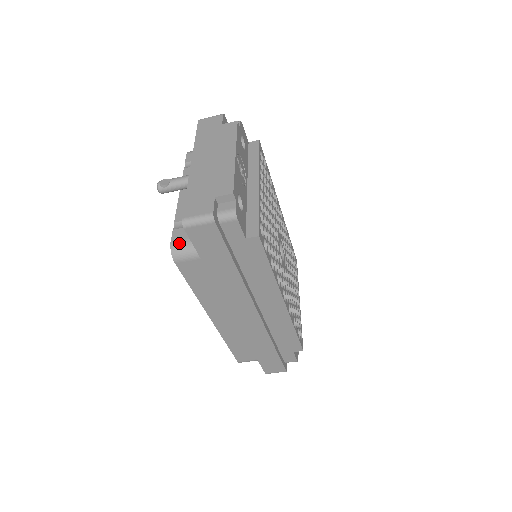
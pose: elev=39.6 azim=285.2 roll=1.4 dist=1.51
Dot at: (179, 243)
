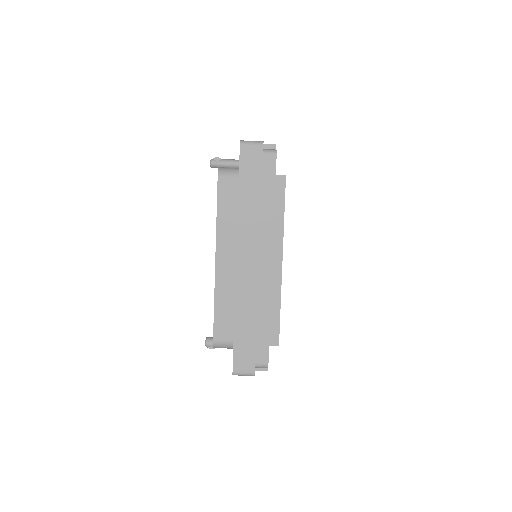
Dot at: occluded
